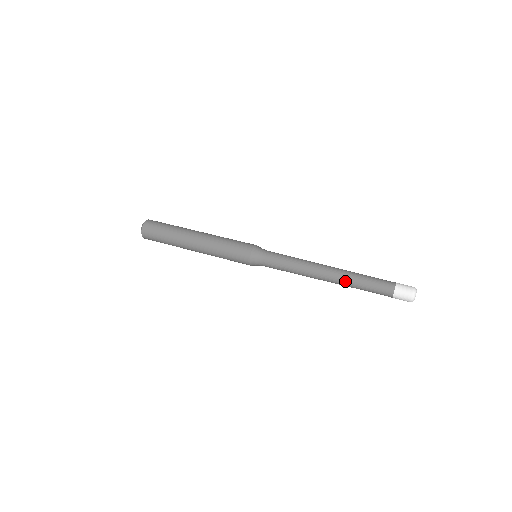
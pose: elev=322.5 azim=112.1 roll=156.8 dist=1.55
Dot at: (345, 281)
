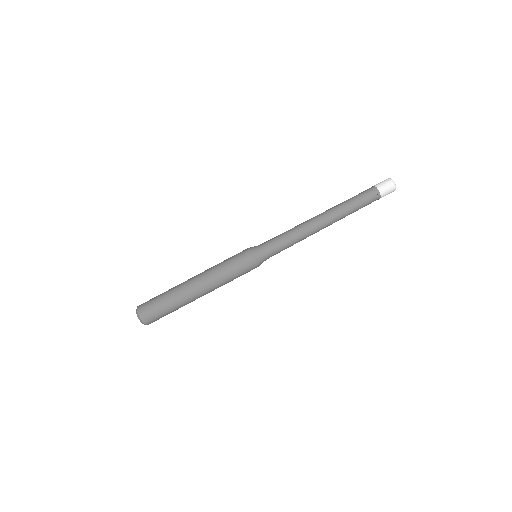
Dot at: occluded
